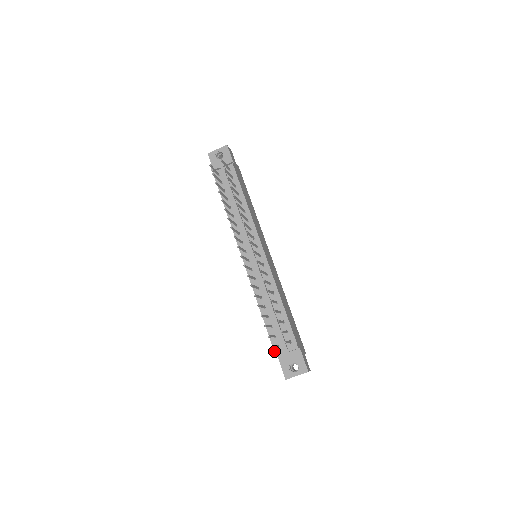
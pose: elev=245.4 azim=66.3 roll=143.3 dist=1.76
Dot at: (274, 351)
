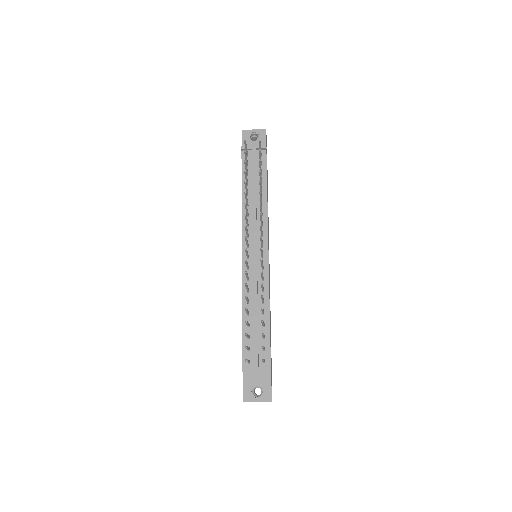
Dot at: (242, 365)
